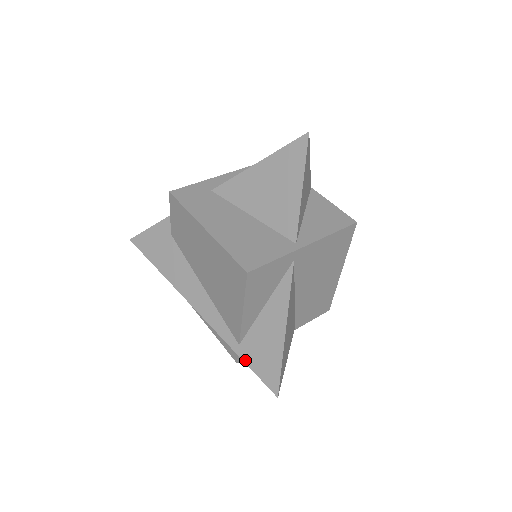
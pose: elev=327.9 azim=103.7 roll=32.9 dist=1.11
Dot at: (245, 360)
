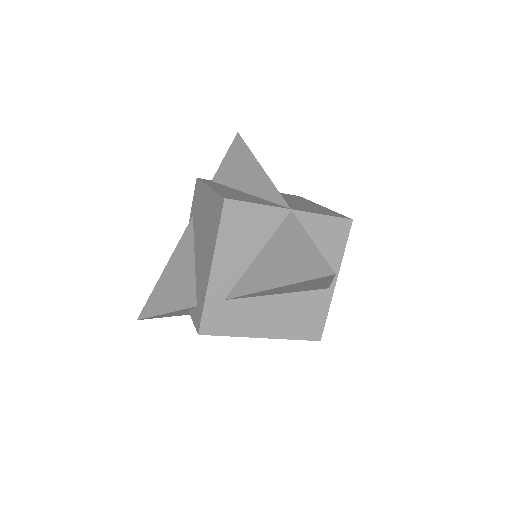
Dot at: occluded
